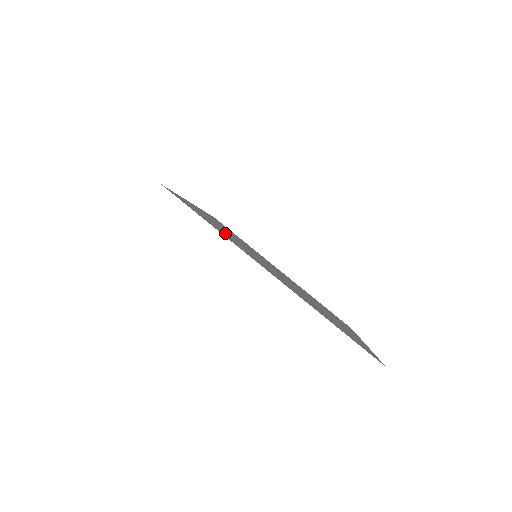
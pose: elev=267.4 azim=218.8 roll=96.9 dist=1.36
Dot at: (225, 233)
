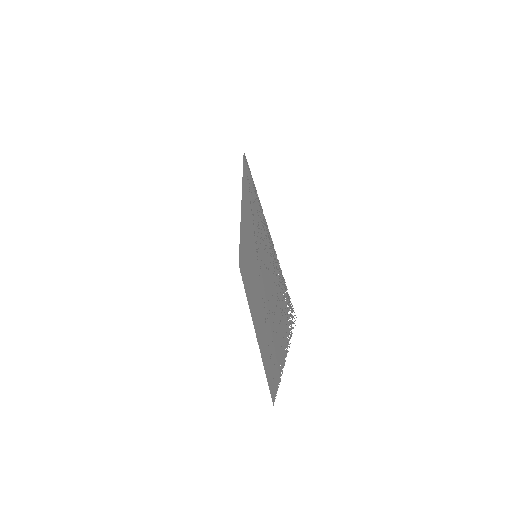
Dot at: (252, 213)
